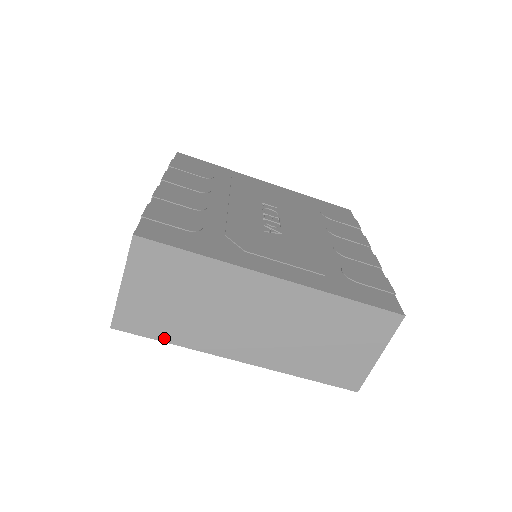
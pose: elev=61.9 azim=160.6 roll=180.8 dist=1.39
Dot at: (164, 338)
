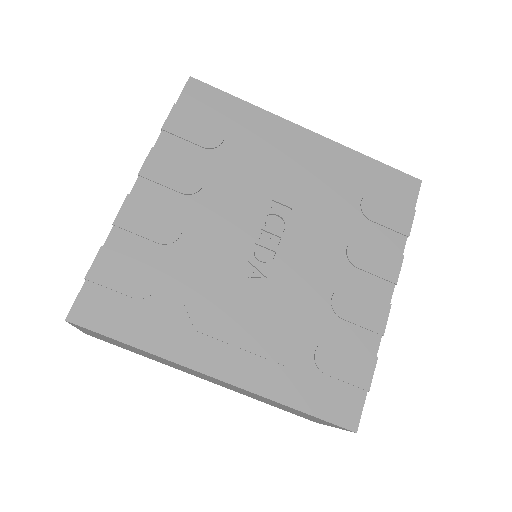
Dot at: occluded
